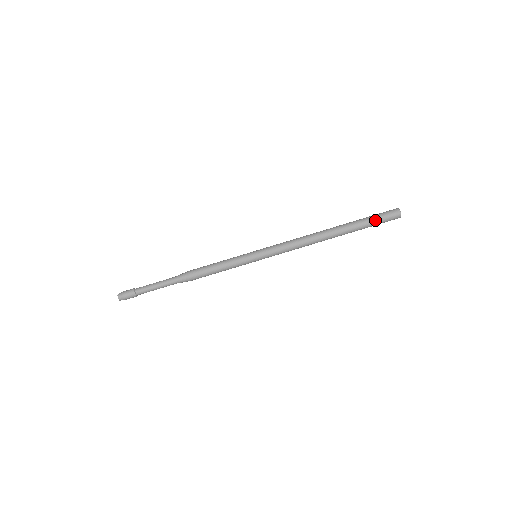
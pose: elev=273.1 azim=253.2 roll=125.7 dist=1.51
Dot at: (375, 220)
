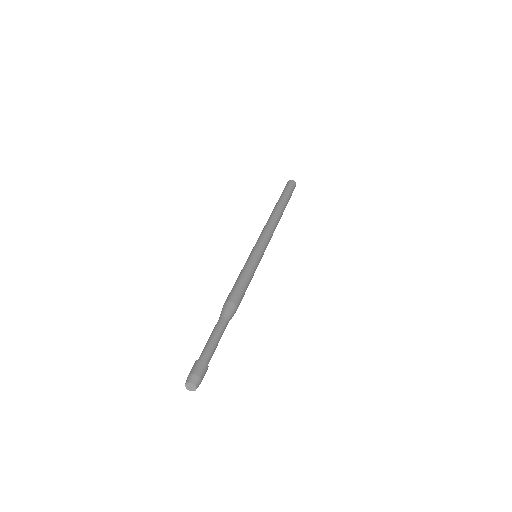
Dot at: (287, 190)
